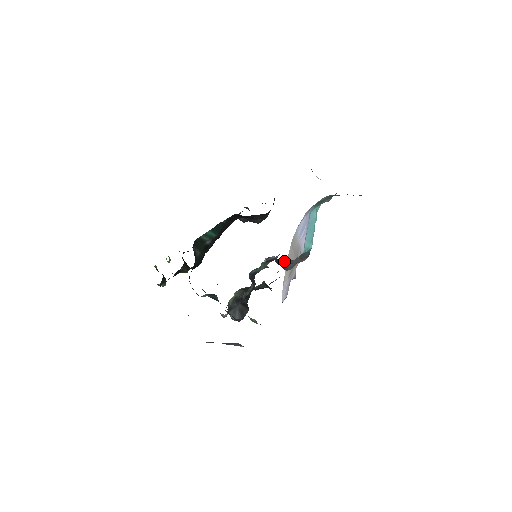
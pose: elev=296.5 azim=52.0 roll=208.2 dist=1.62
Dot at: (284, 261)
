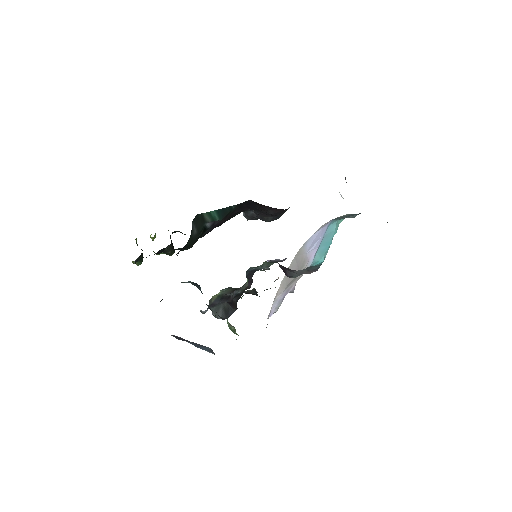
Dot at: (287, 269)
